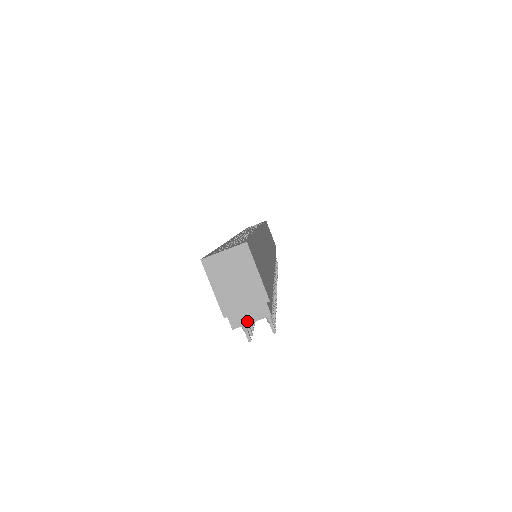
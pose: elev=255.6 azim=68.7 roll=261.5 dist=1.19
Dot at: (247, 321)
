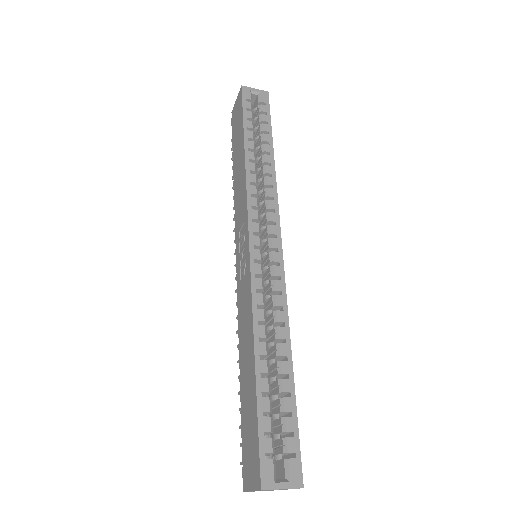
Dot at: occluded
